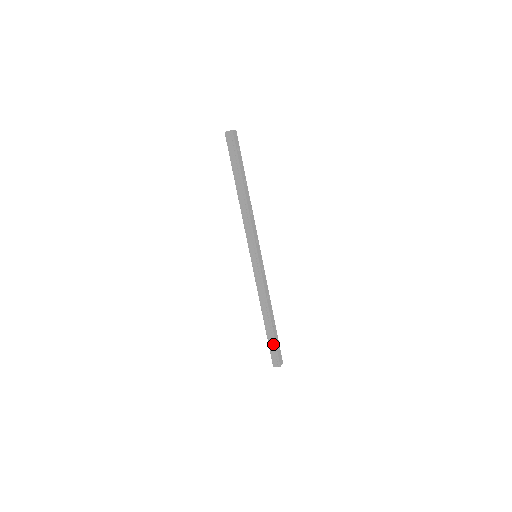
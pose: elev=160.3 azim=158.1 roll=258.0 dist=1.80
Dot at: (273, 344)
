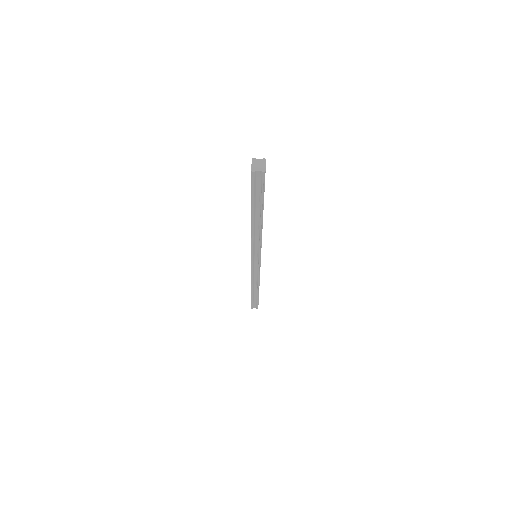
Dot at: (256, 300)
